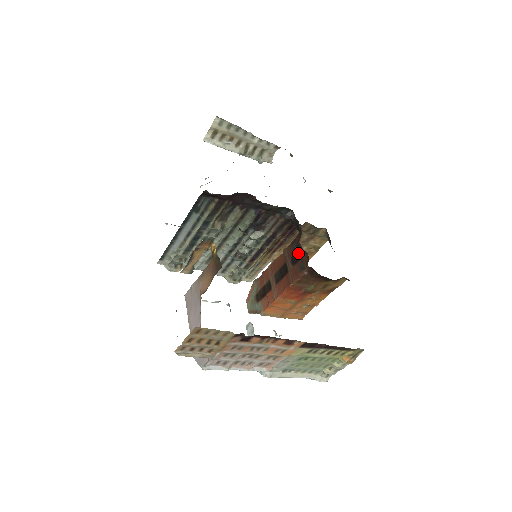
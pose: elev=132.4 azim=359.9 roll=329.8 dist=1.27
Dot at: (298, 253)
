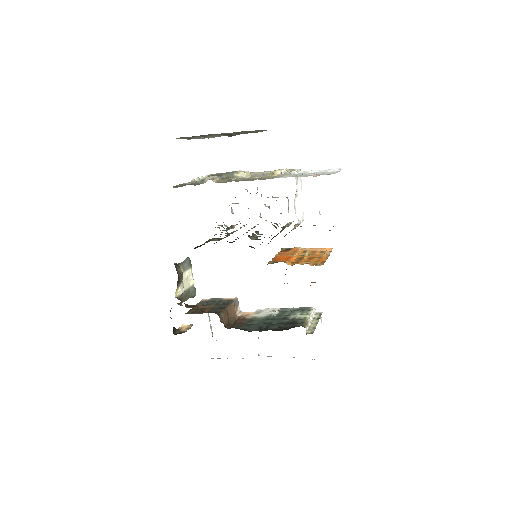
Dot at: occluded
